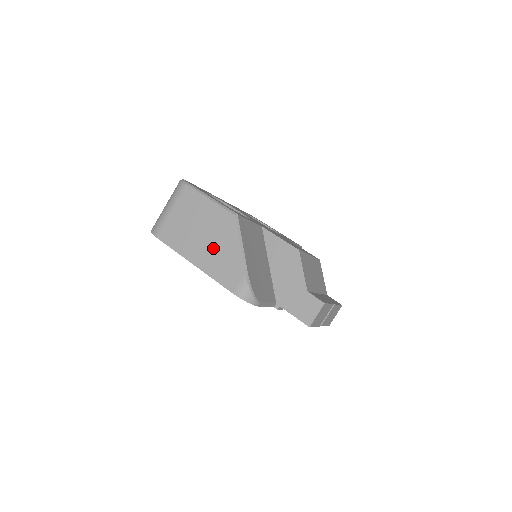
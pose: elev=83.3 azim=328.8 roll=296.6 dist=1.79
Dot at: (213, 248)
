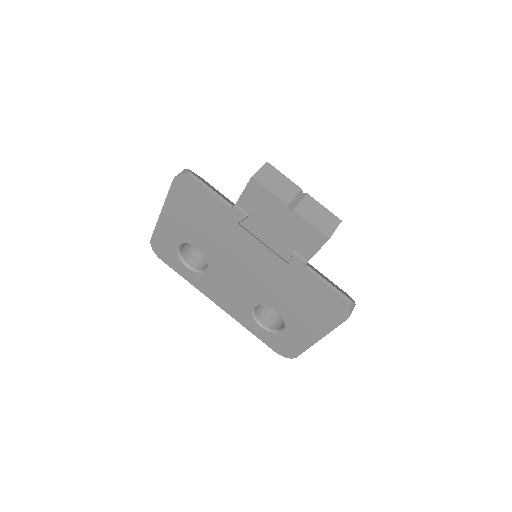
Dot at: occluded
